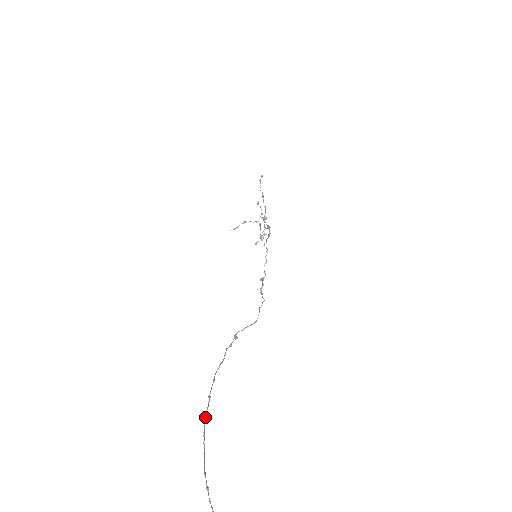
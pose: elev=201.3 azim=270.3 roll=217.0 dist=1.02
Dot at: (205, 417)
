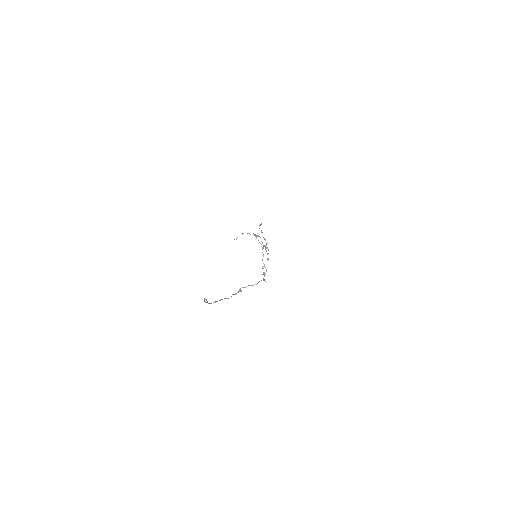
Dot at: (210, 303)
